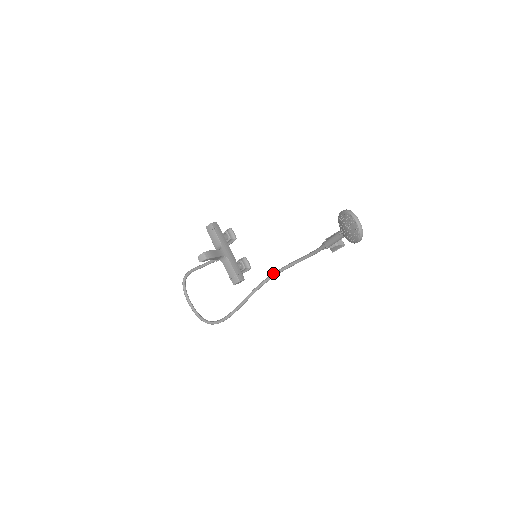
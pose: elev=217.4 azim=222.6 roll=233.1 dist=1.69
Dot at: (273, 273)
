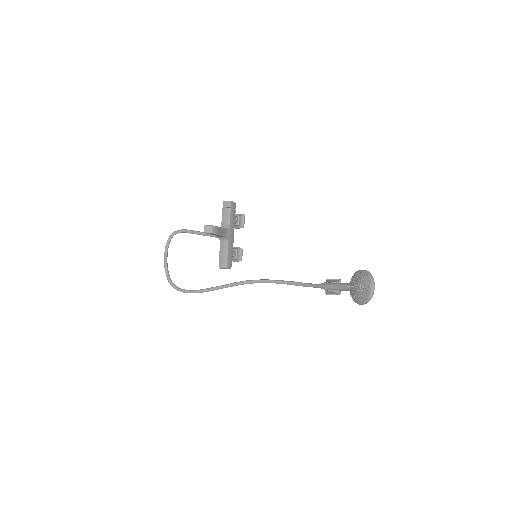
Dot at: (261, 279)
